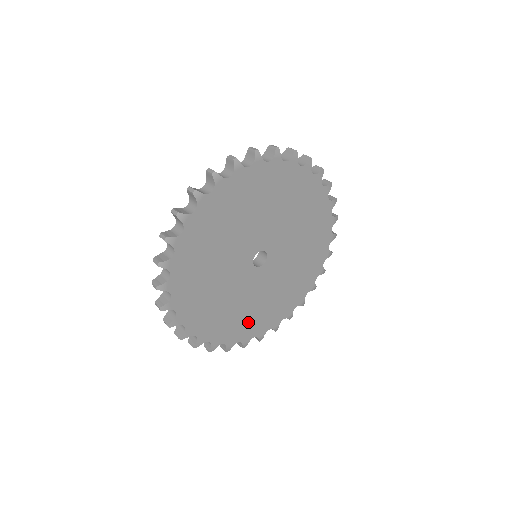
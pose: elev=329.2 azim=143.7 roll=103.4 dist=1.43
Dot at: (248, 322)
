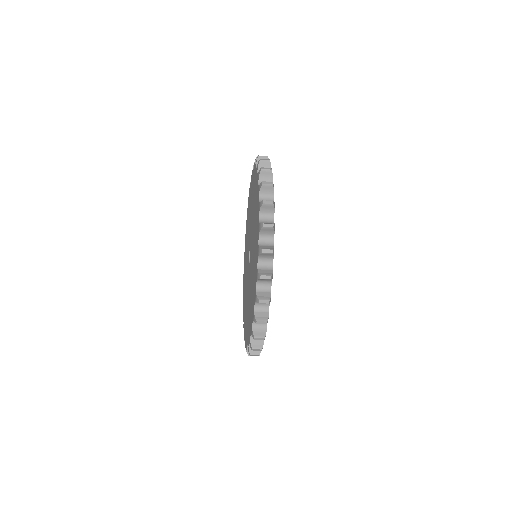
Dot at: occluded
